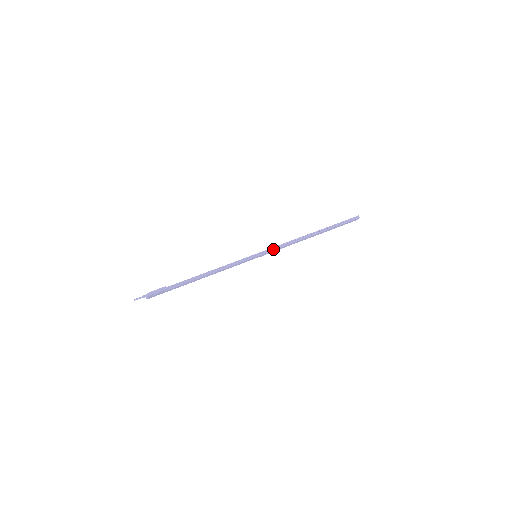
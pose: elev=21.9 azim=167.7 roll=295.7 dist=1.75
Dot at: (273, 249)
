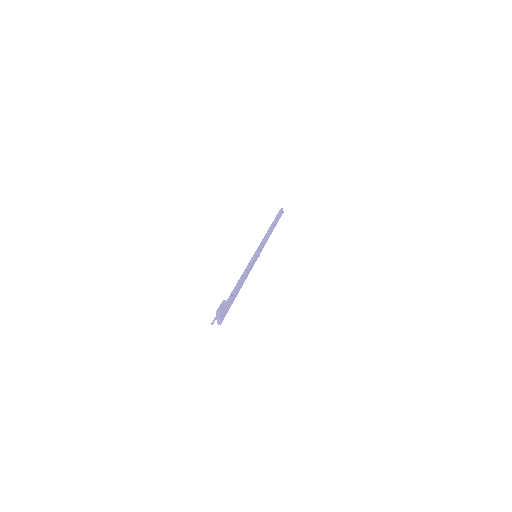
Dot at: (260, 246)
